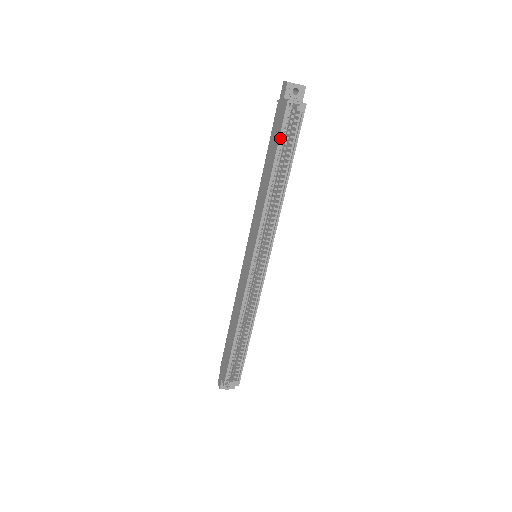
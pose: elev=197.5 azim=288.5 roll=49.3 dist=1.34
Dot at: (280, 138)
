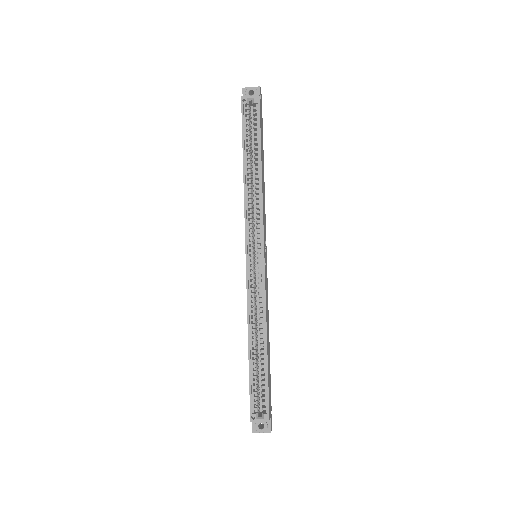
Dot at: (243, 130)
